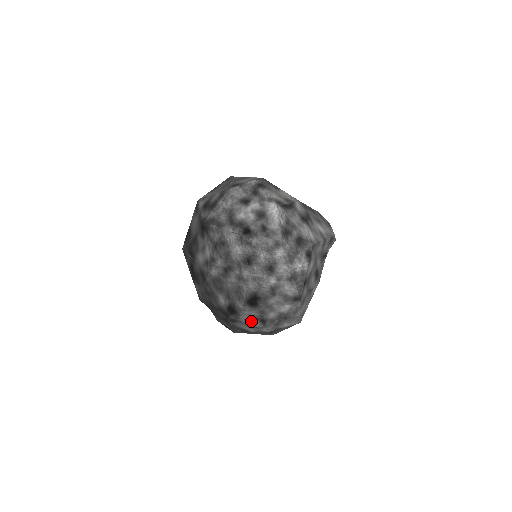
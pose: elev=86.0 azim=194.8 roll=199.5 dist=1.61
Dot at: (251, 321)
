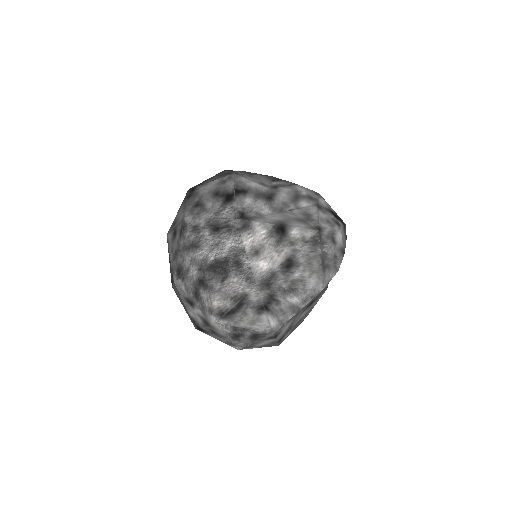
Dot at: occluded
